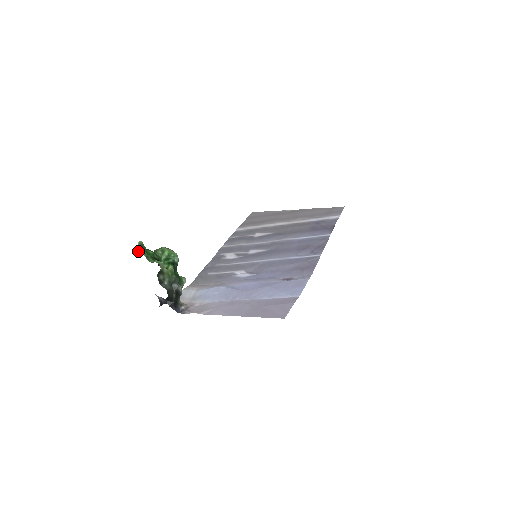
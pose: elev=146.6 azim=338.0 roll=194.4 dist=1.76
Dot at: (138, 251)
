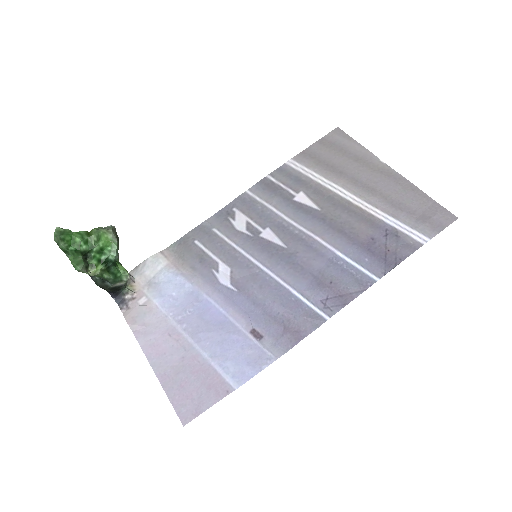
Dot at: (54, 240)
